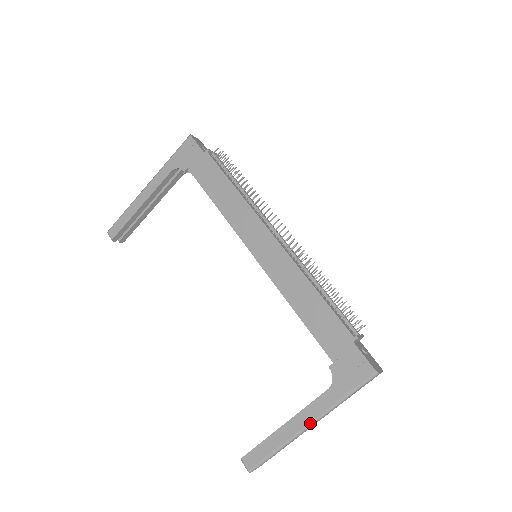
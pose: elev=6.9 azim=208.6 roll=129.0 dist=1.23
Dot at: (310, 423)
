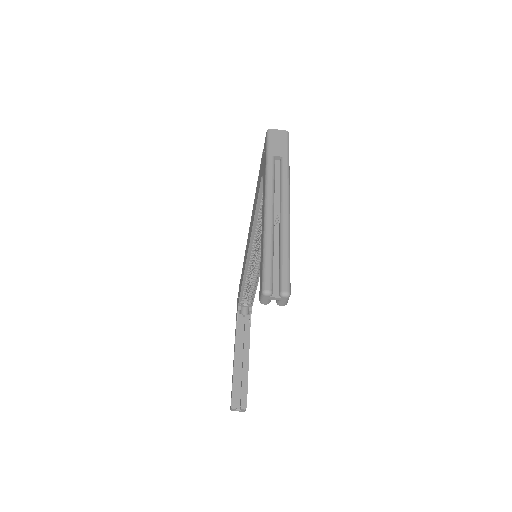
Dot at: (264, 199)
